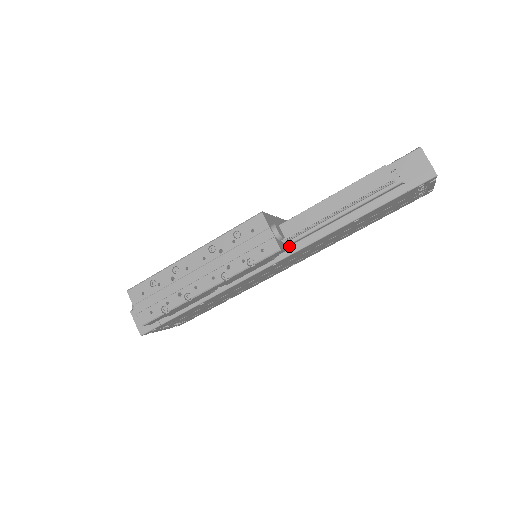
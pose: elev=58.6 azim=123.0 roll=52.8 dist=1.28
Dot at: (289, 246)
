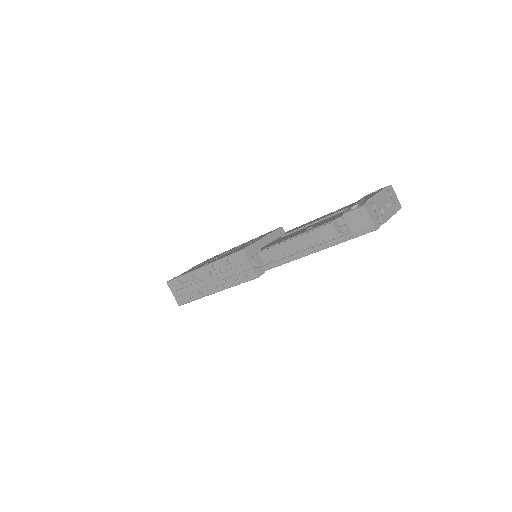
Dot at: occluded
